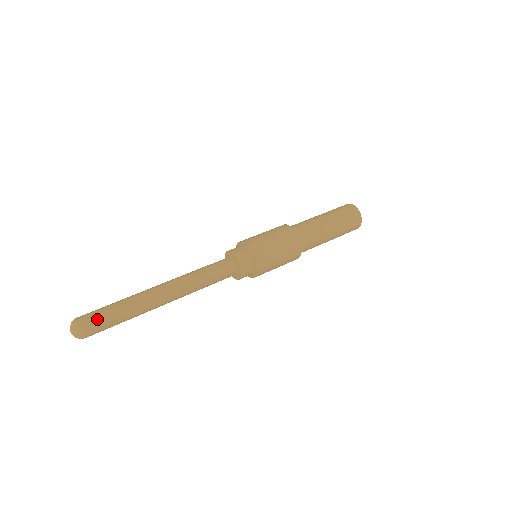
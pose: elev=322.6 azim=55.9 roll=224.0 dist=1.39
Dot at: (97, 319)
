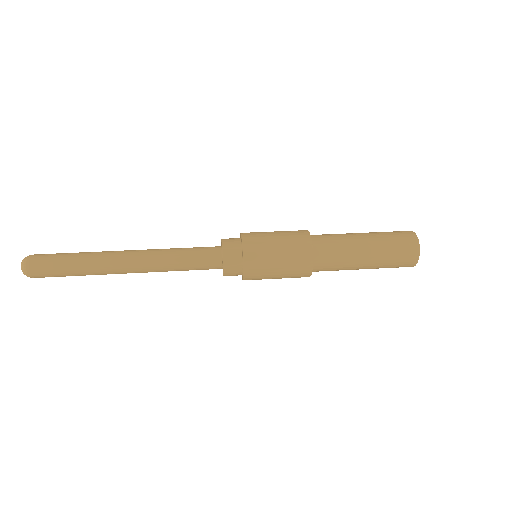
Dot at: (48, 255)
